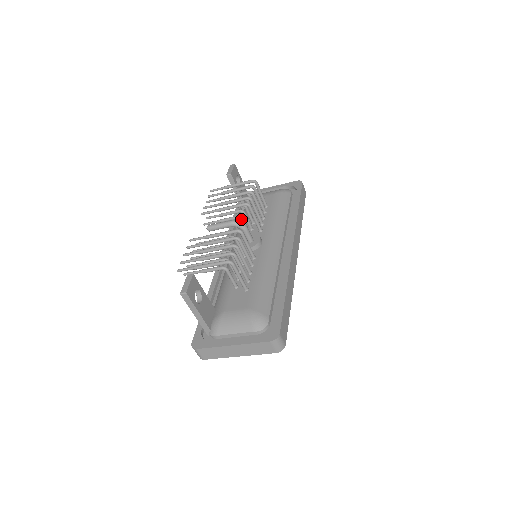
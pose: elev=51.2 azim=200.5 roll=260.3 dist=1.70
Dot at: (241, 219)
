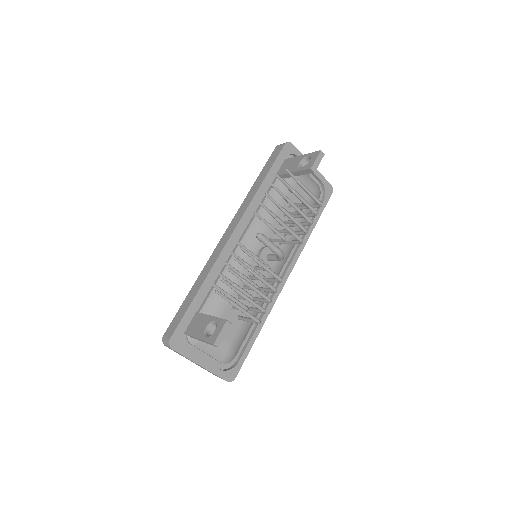
Dot at: (284, 241)
